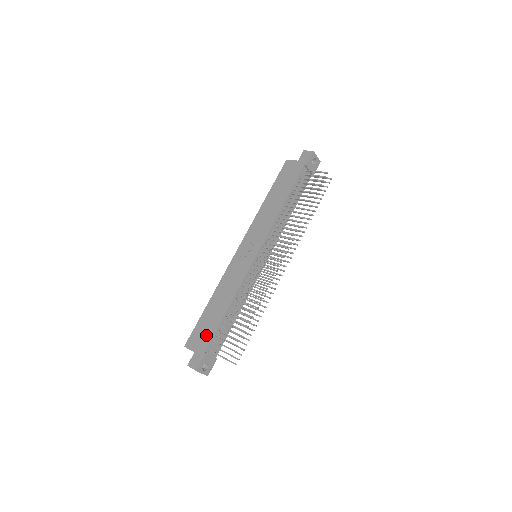
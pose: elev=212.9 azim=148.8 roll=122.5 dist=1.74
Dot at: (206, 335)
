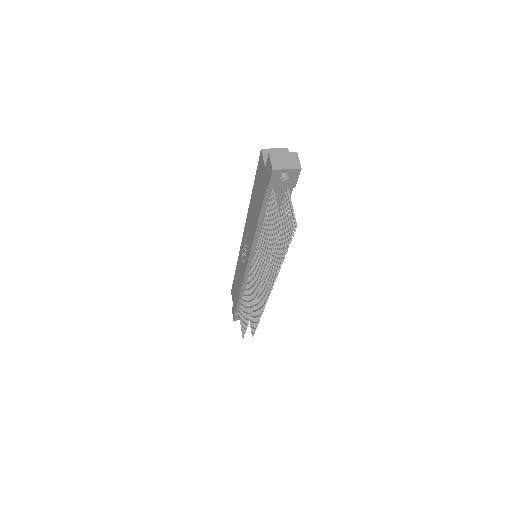
Dot at: (235, 300)
